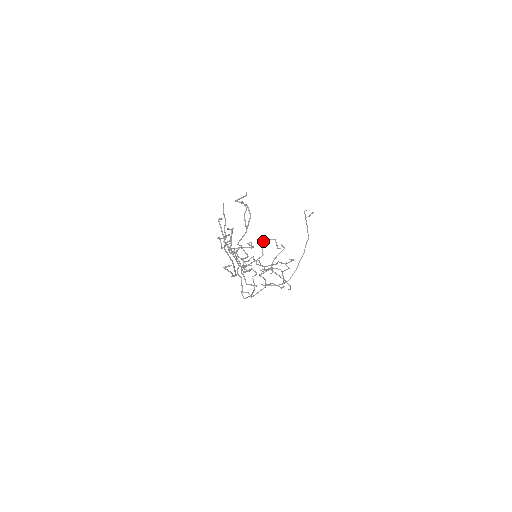
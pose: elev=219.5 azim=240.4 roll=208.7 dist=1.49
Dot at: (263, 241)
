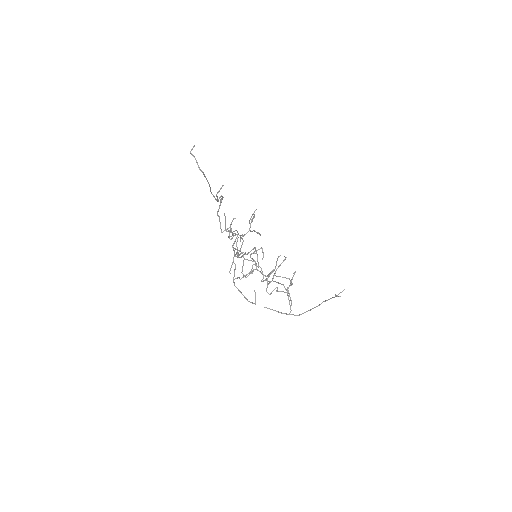
Dot at: occluded
